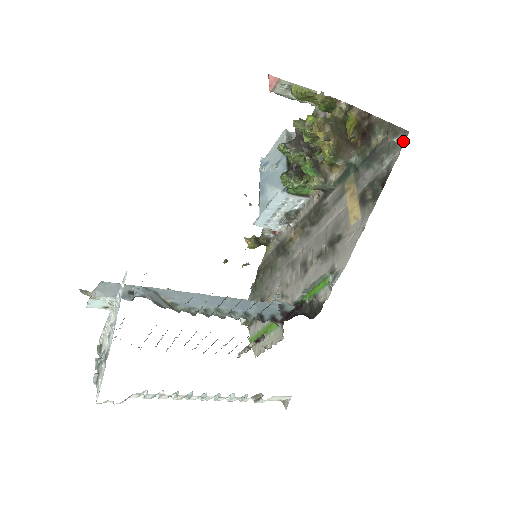
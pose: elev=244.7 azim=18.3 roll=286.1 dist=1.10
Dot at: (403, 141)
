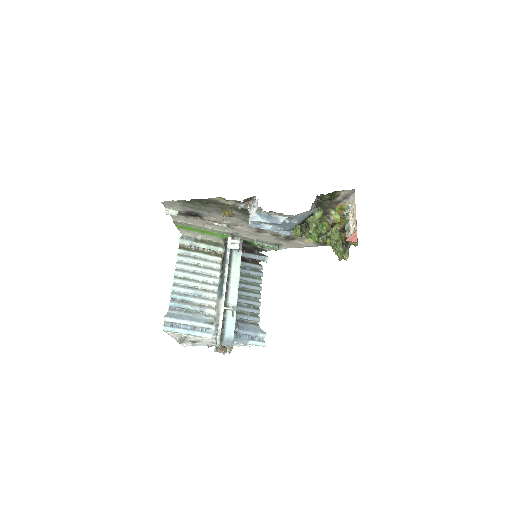
Dot at: occluded
